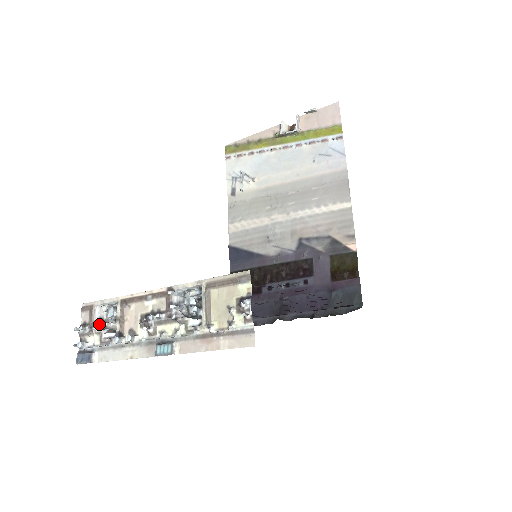
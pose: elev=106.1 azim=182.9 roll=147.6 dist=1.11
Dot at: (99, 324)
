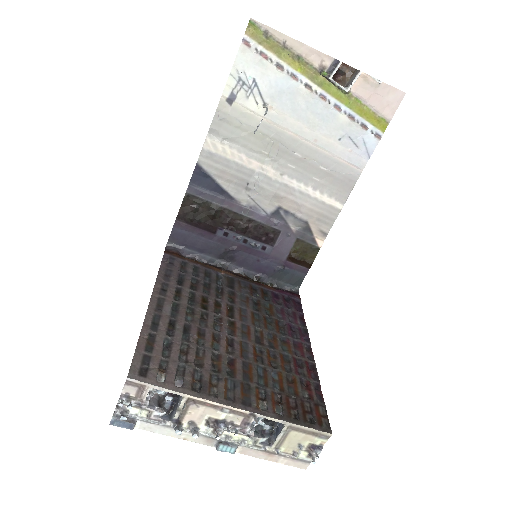
Dot at: (149, 402)
